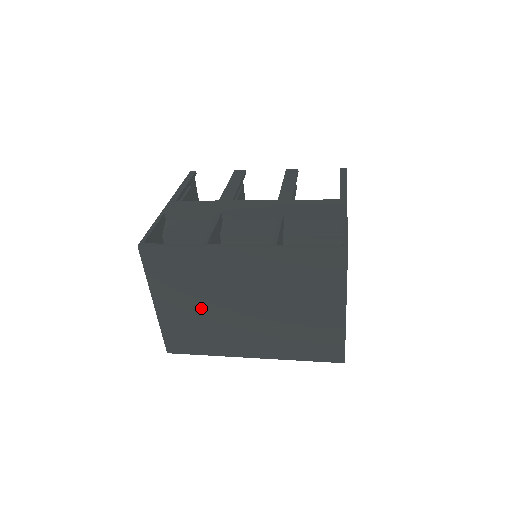
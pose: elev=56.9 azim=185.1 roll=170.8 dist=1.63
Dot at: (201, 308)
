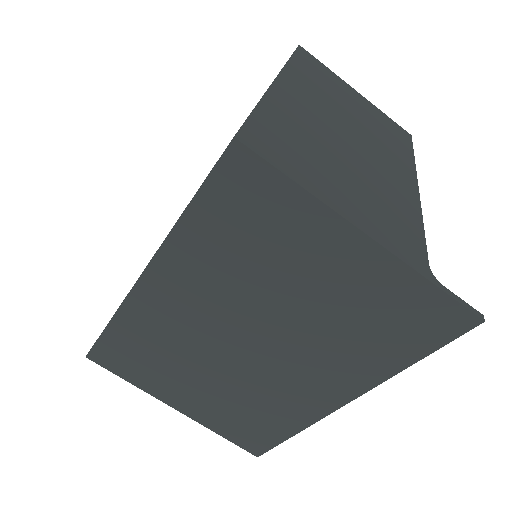
Dot at: (214, 381)
